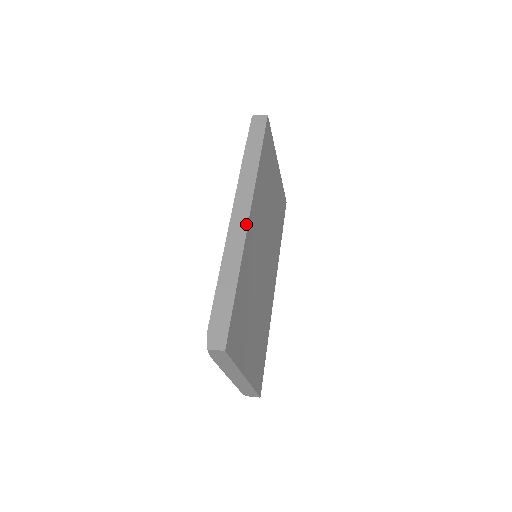
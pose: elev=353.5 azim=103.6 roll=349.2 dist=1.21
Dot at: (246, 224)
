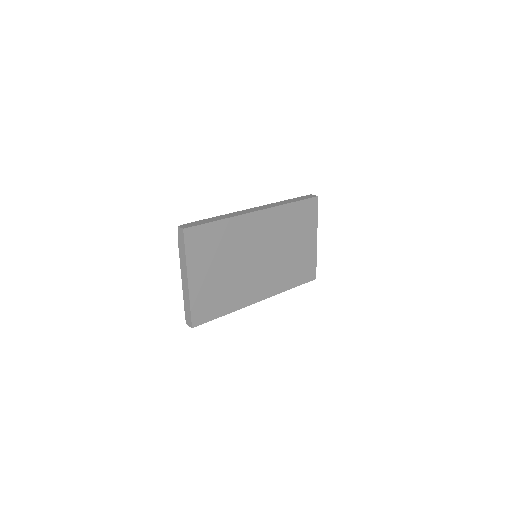
Dot at: (252, 211)
